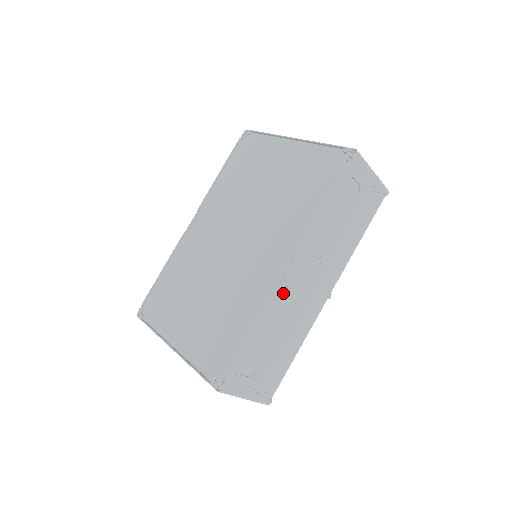
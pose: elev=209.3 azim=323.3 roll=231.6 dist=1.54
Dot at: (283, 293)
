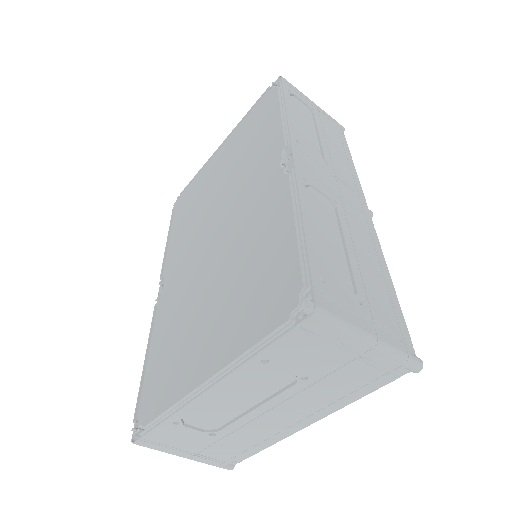
Dot at: (306, 181)
